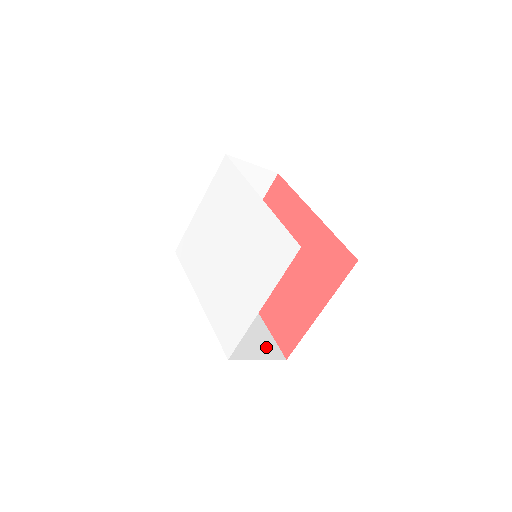
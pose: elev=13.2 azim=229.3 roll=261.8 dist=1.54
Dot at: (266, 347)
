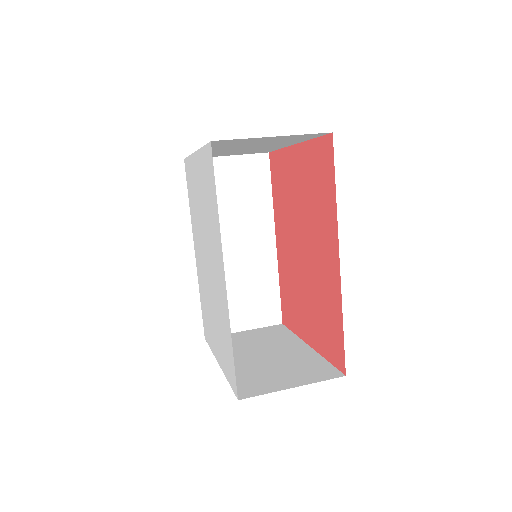
Dot at: (263, 310)
